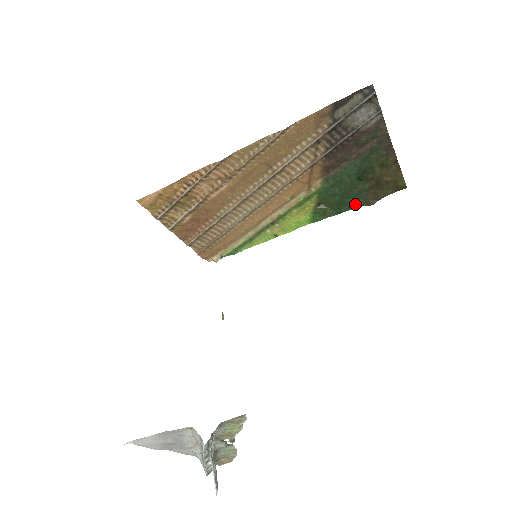
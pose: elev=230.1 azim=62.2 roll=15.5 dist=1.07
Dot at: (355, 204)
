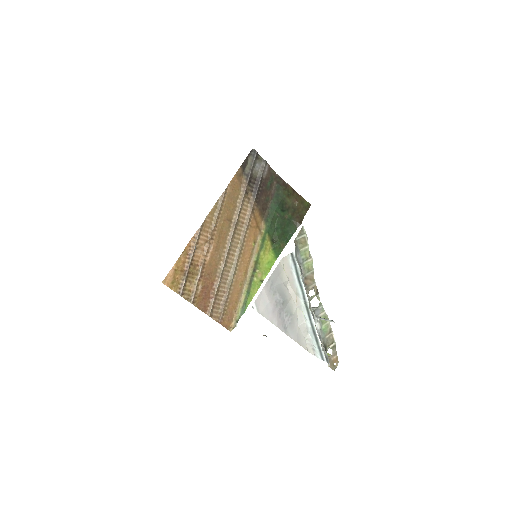
Dot at: (292, 230)
